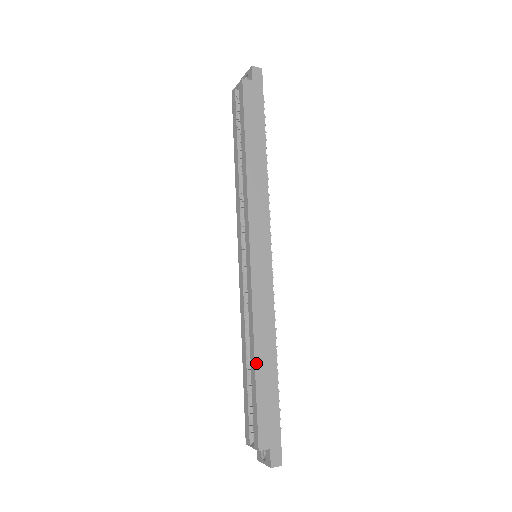
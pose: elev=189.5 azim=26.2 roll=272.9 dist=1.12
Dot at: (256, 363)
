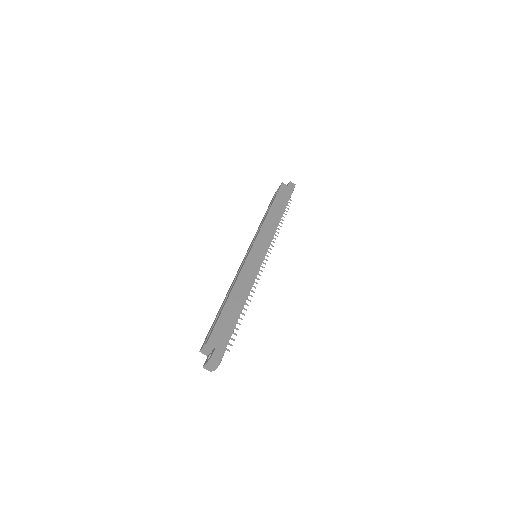
Dot at: (230, 296)
